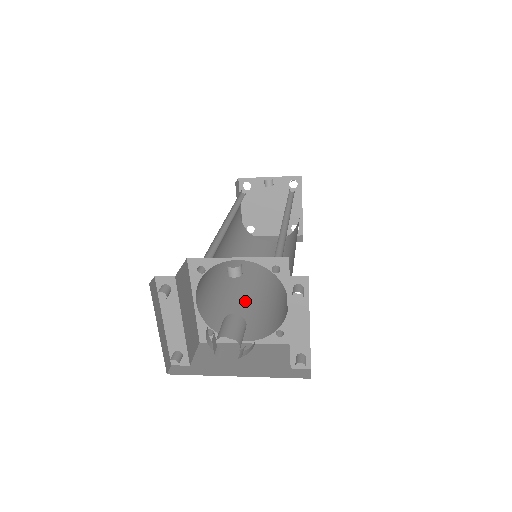
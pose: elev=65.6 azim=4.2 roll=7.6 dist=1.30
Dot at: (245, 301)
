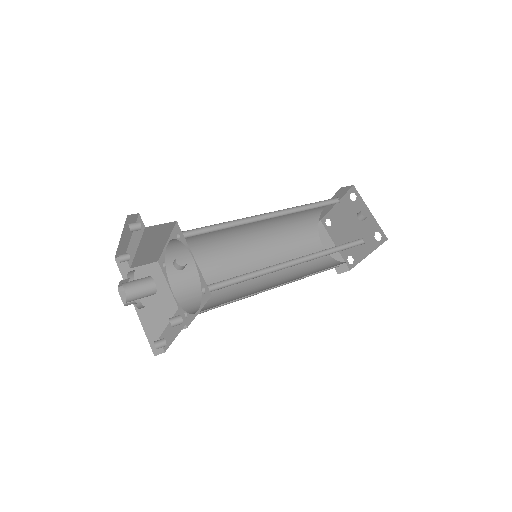
Dot at: (221, 269)
